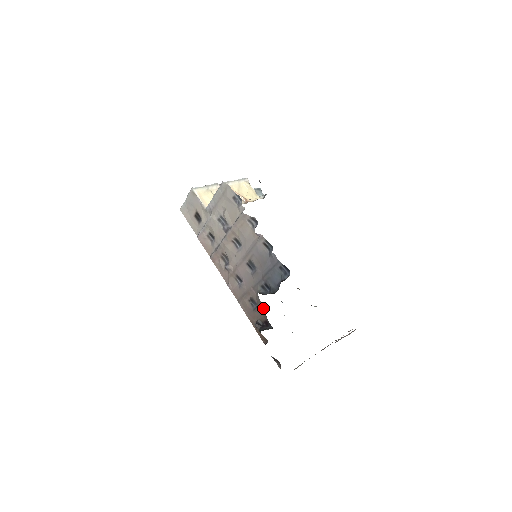
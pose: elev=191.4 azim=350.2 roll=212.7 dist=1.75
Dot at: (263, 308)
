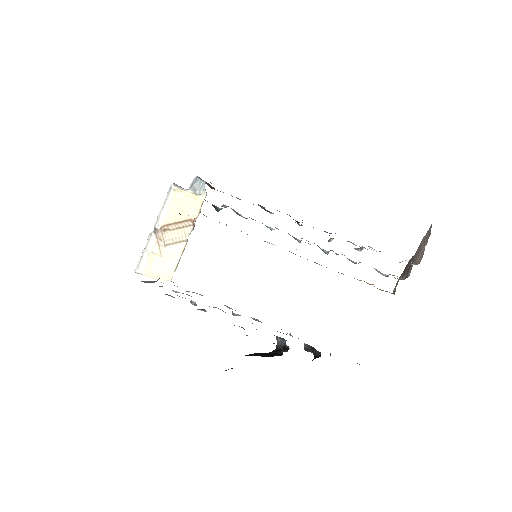
Dot at: occluded
